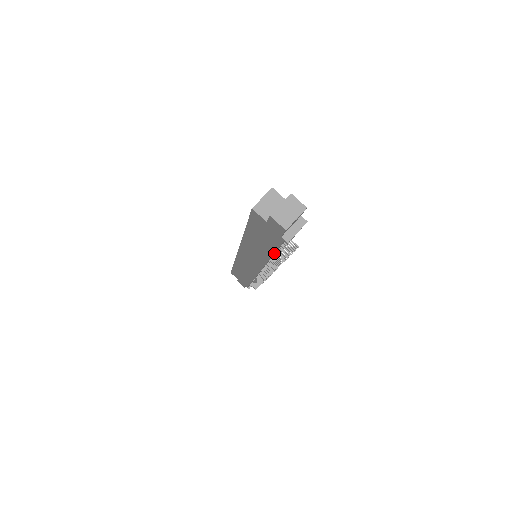
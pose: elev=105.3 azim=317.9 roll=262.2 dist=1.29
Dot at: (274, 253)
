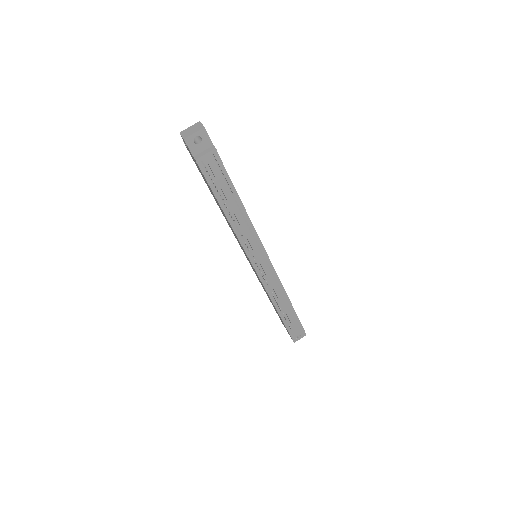
Dot at: (217, 199)
